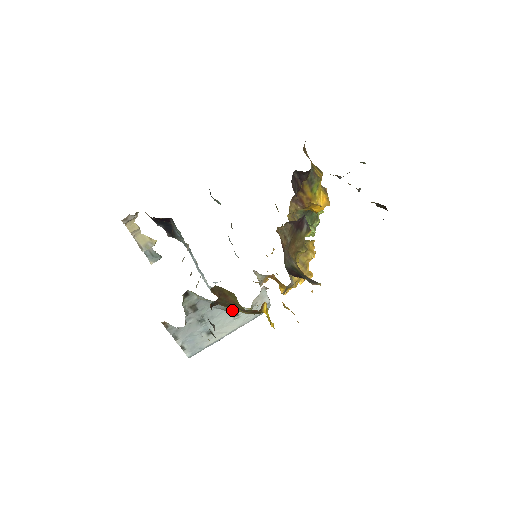
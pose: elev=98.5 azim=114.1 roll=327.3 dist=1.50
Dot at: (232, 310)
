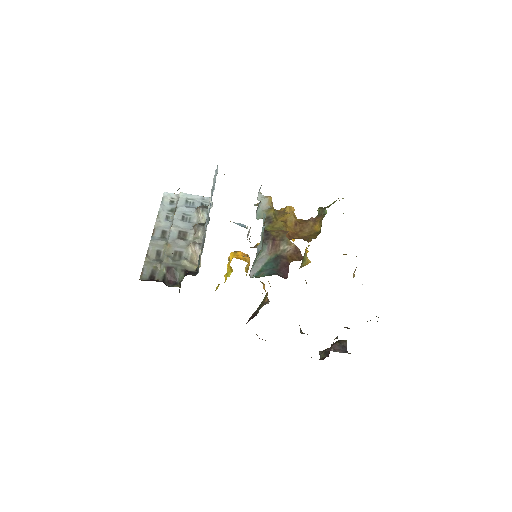
Dot at: occluded
